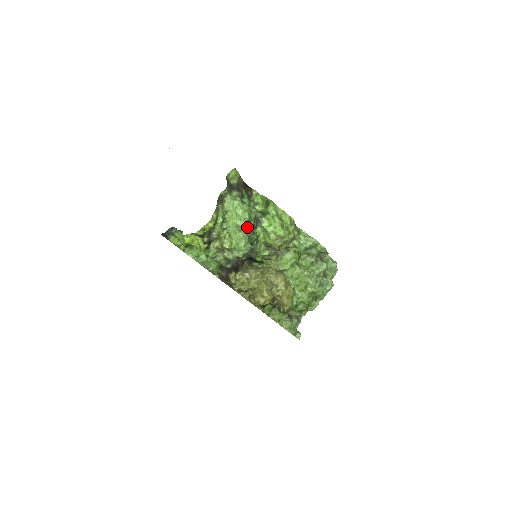
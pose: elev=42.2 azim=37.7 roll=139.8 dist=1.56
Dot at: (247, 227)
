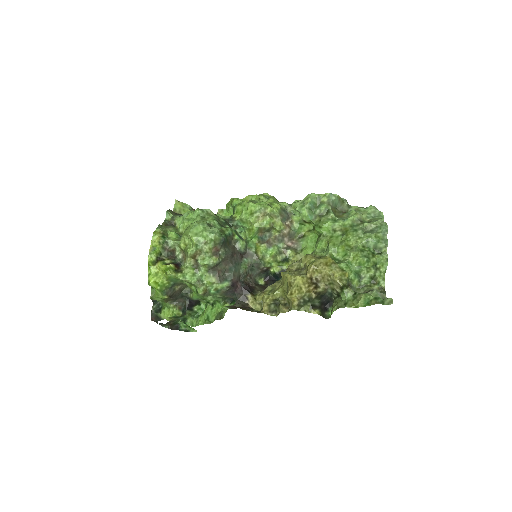
Dot at: (206, 221)
